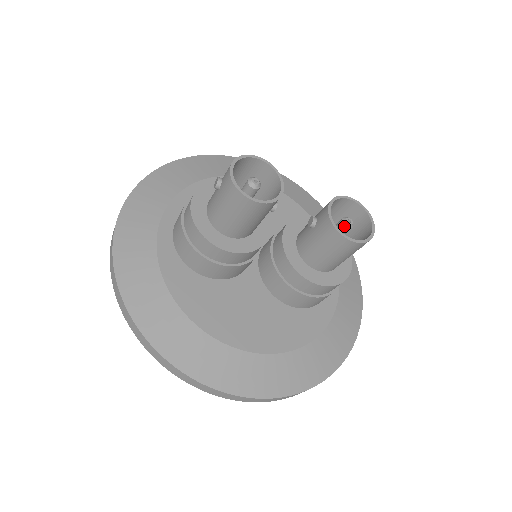
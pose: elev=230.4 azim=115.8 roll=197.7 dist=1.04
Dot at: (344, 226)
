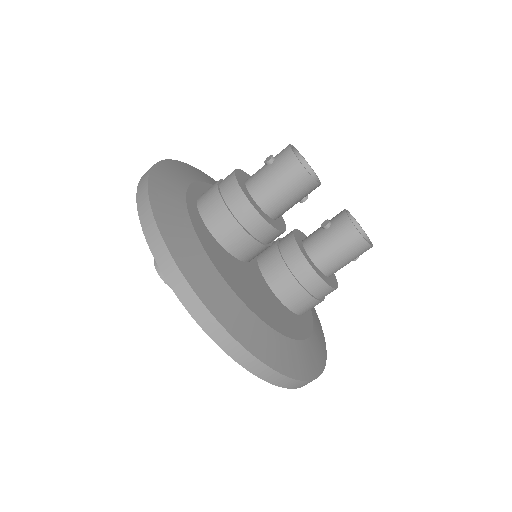
Dot at: occluded
